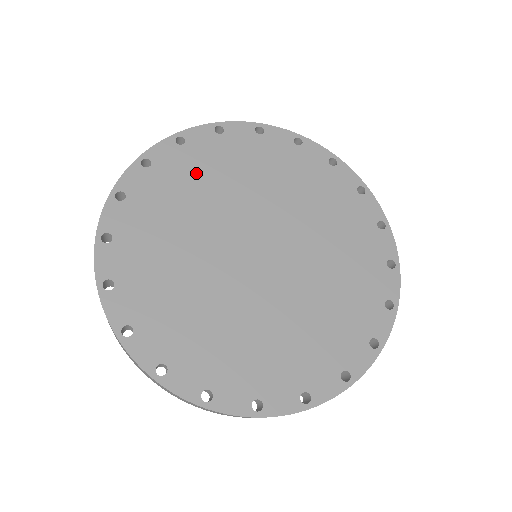
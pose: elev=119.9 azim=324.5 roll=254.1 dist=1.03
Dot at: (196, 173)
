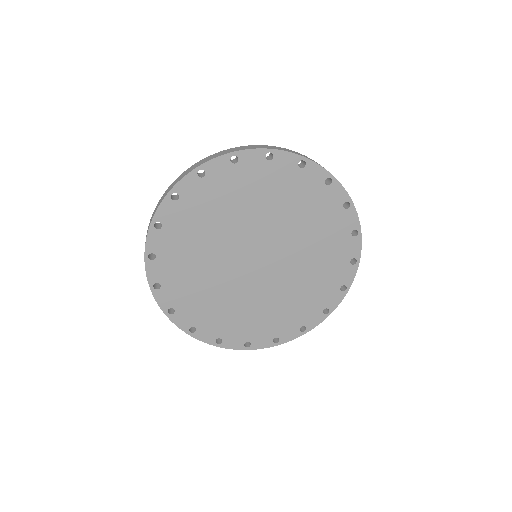
Dot at: (214, 202)
